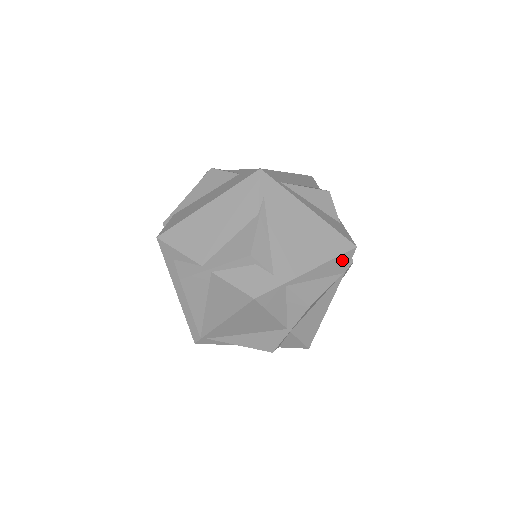
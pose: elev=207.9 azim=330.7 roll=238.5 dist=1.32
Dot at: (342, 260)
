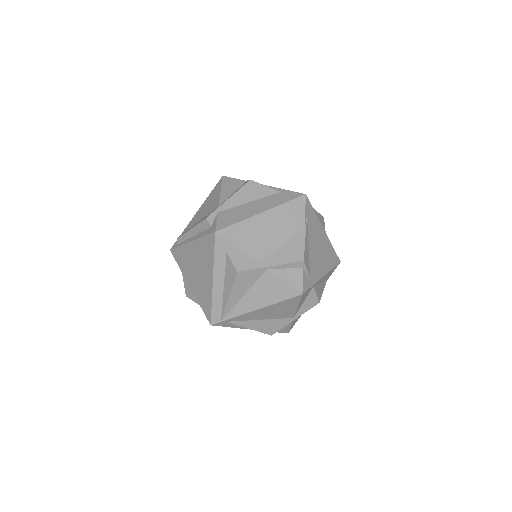
Dot at: (333, 270)
